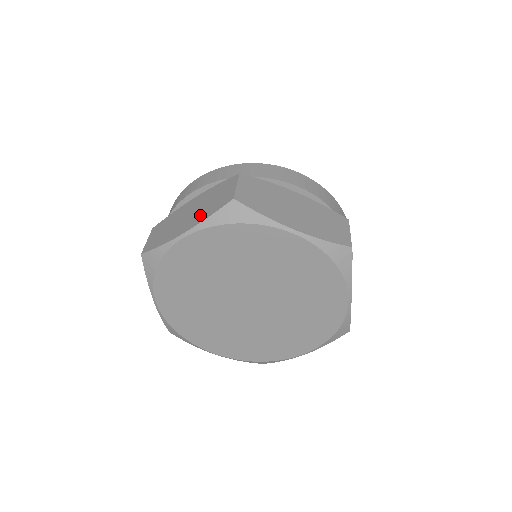
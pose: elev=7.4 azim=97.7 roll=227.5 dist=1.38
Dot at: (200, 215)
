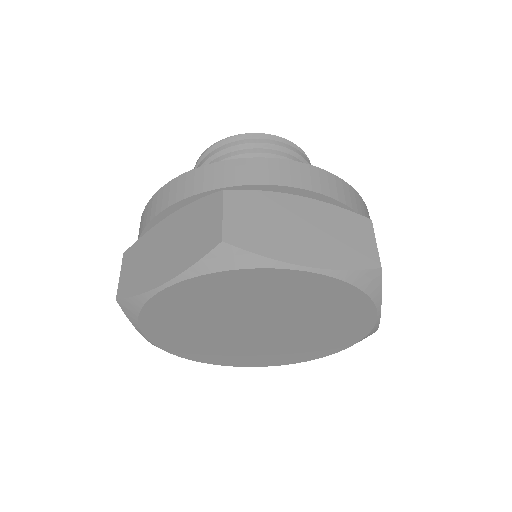
Dot at: (181, 256)
